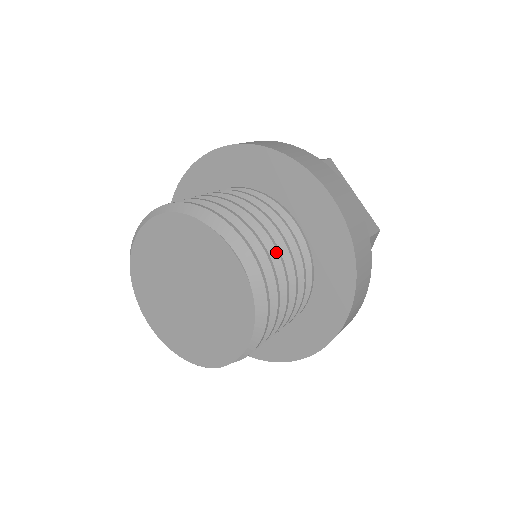
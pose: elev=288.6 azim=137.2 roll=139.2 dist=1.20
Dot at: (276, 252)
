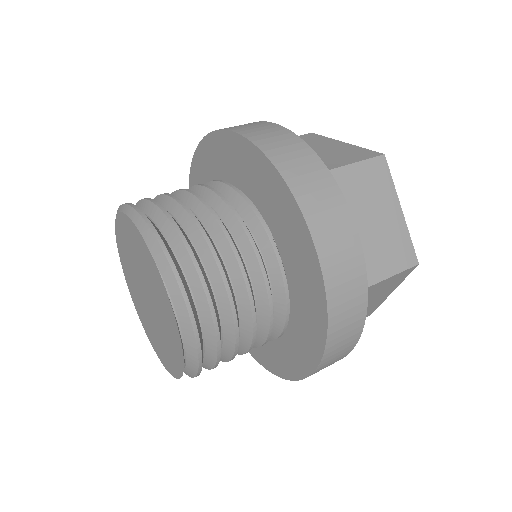
Dot at: (226, 296)
